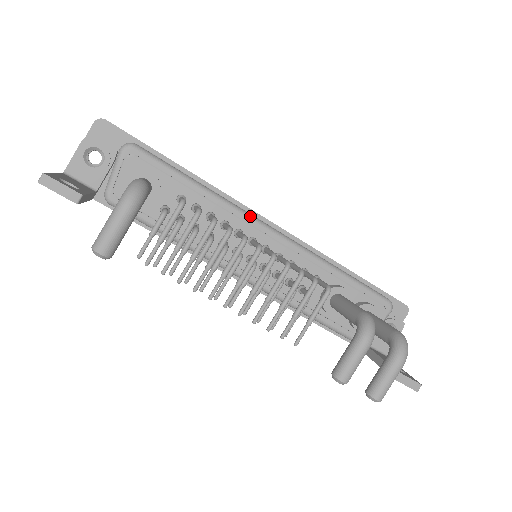
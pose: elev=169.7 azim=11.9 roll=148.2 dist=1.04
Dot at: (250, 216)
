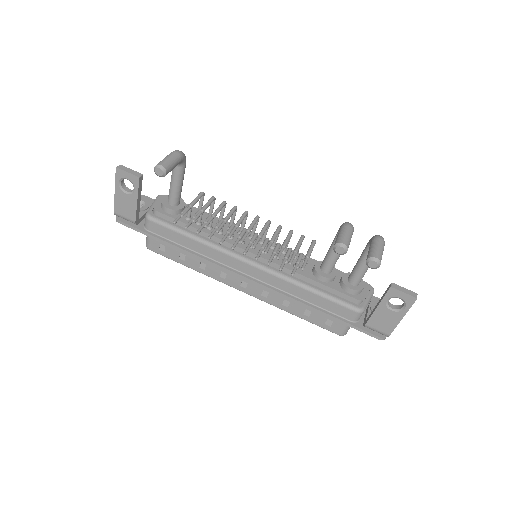
Dot at: occluded
